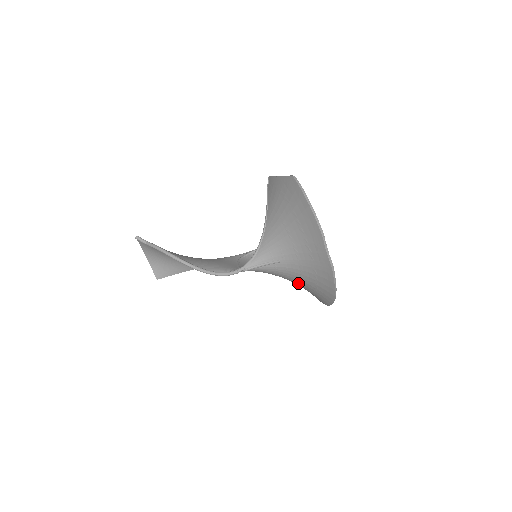
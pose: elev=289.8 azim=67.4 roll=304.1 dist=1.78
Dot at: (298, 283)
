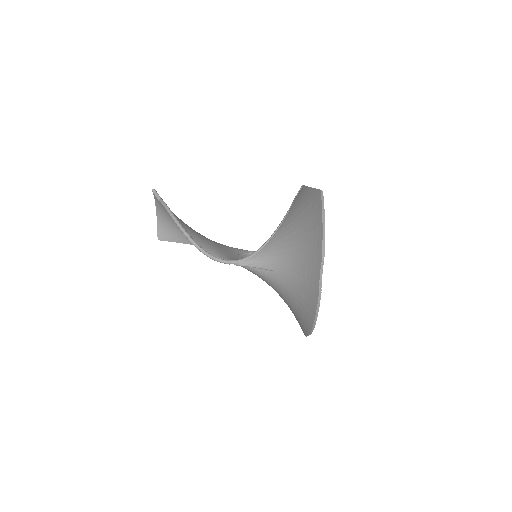
Dot at: (285, 300)
